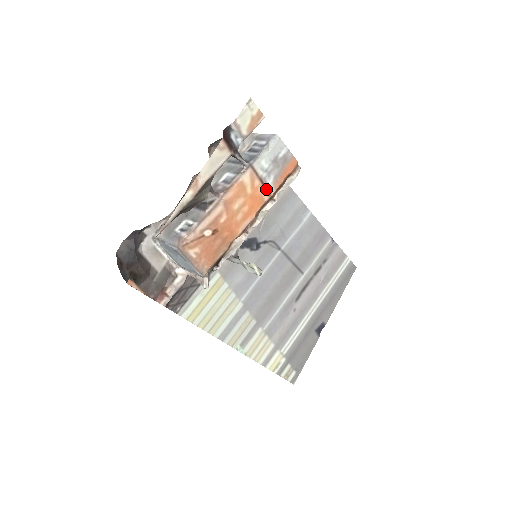
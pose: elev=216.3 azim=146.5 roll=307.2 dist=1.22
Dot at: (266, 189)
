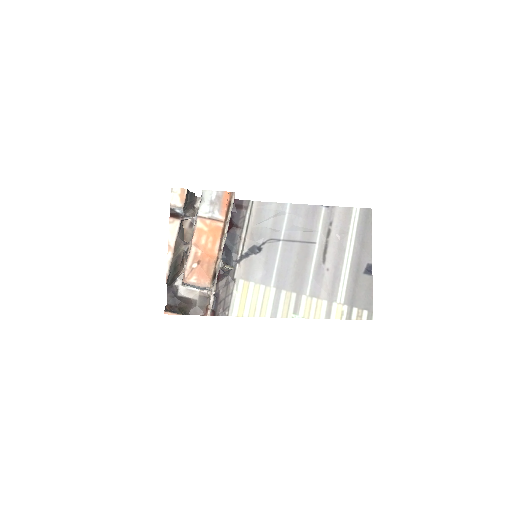
Dot at: (217, 220)
